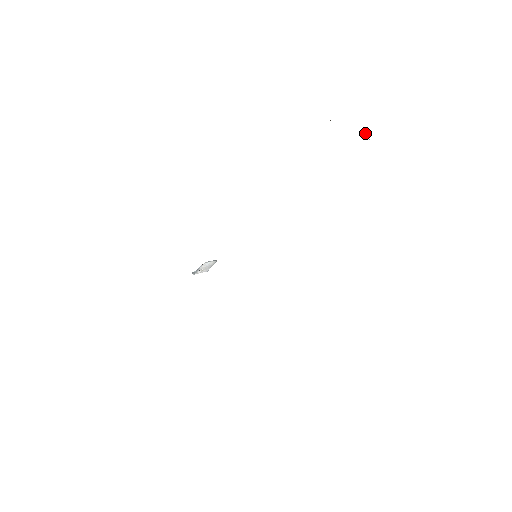
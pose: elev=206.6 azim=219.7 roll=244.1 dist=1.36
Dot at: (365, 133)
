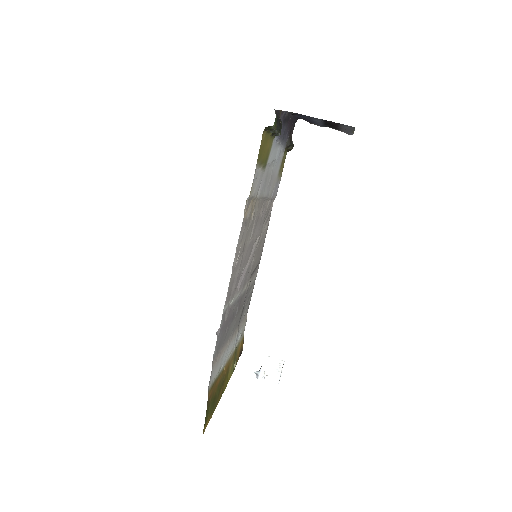
Dot at: occluded
